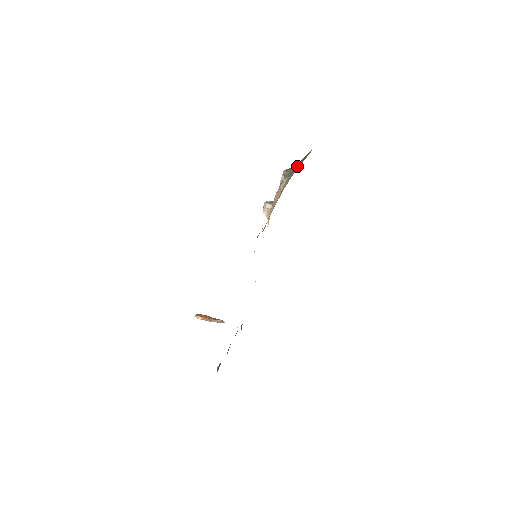
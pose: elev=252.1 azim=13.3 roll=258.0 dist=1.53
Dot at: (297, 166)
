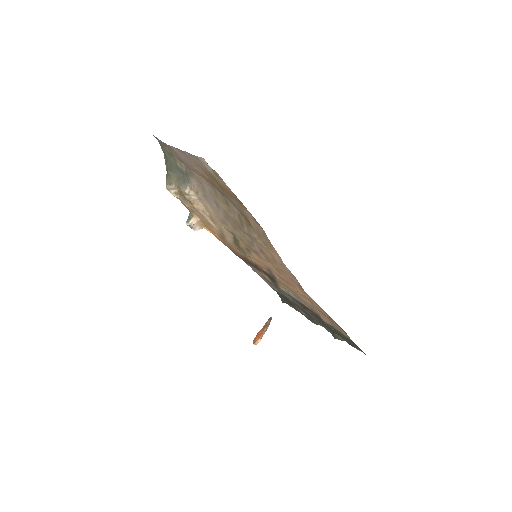
Dot at: (174, 170)
